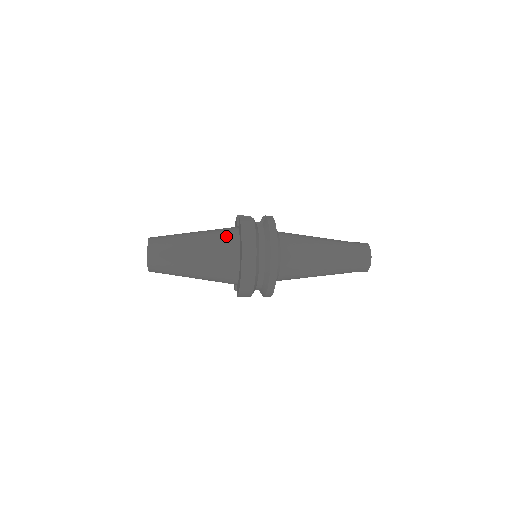
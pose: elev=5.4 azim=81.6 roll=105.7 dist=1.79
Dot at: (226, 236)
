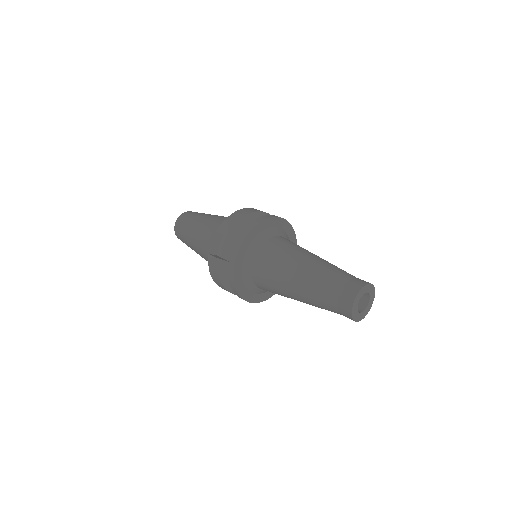
Dot at: occluded
